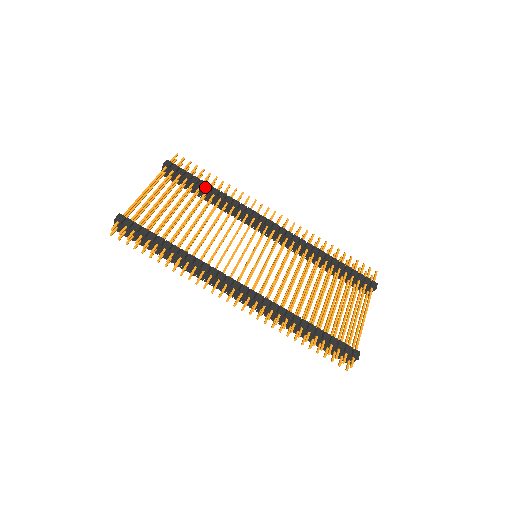
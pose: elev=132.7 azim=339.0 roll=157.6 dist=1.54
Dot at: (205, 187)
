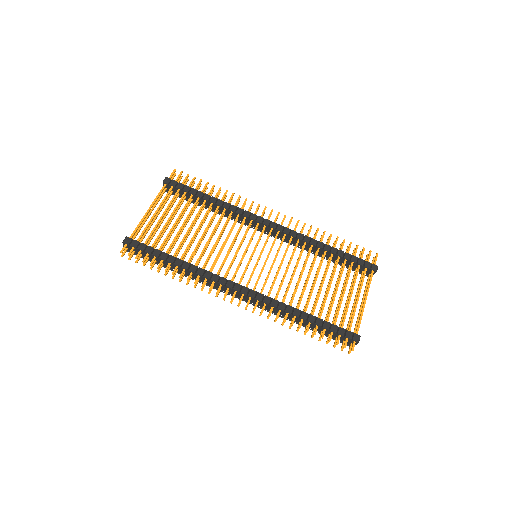
Dot at: (203, 197)
